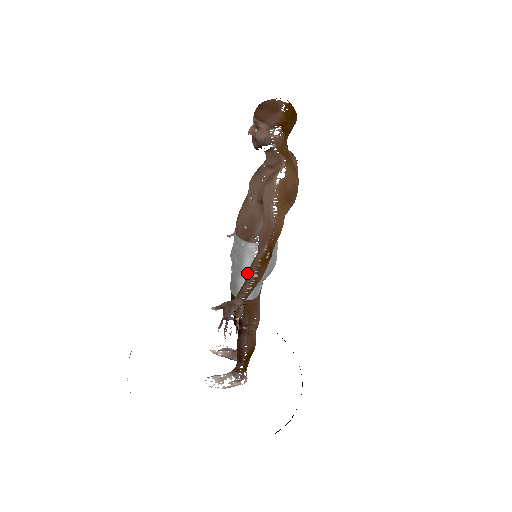
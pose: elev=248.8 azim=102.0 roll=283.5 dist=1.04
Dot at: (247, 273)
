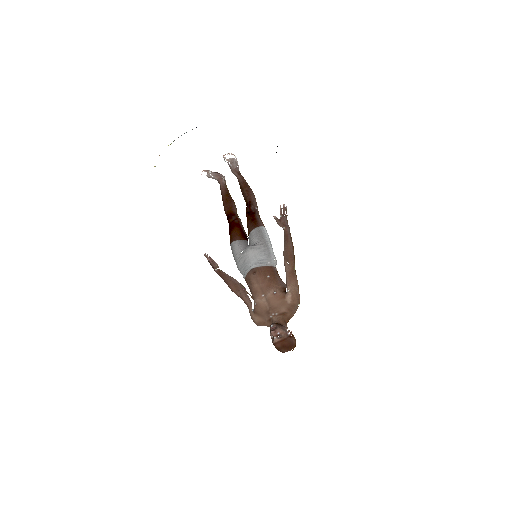
Dot at: (229, 283)
